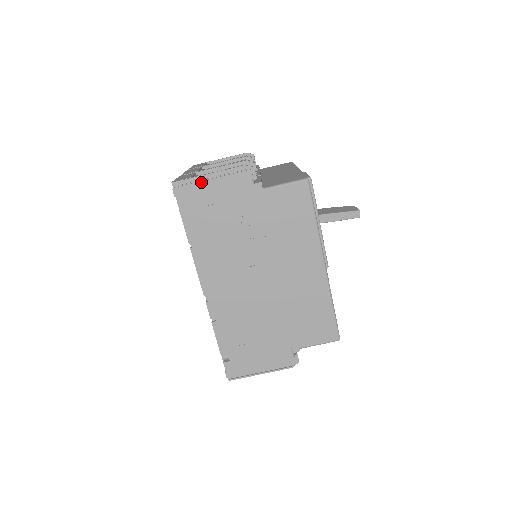
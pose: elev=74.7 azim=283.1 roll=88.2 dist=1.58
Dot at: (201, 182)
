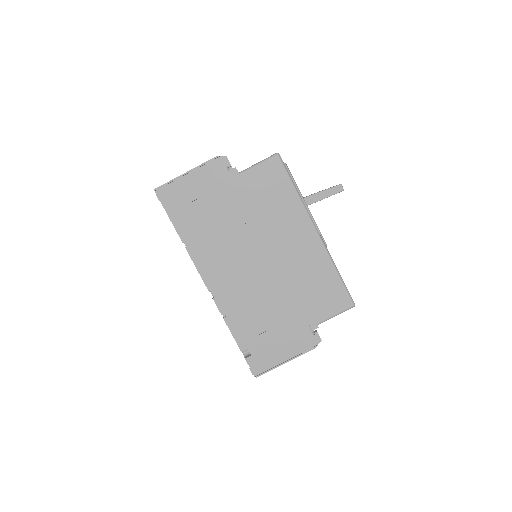
Dot at: (180, 181)
